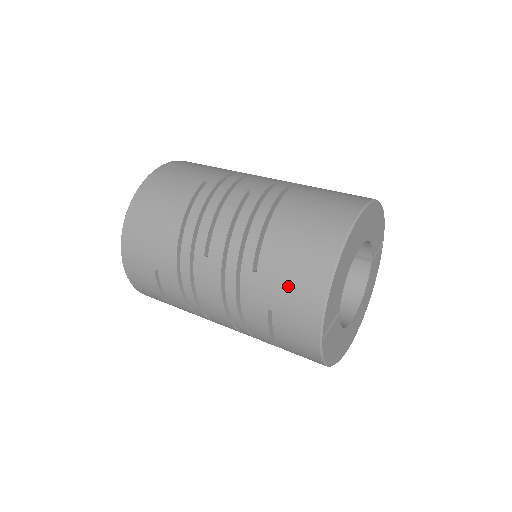
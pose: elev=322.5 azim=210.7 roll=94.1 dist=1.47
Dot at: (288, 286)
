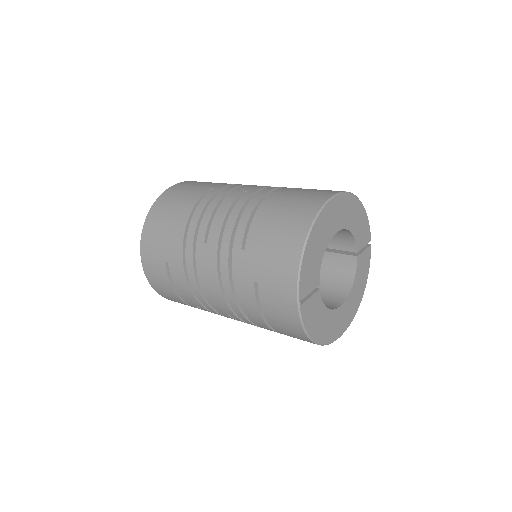
Dot at: (269, 257)
